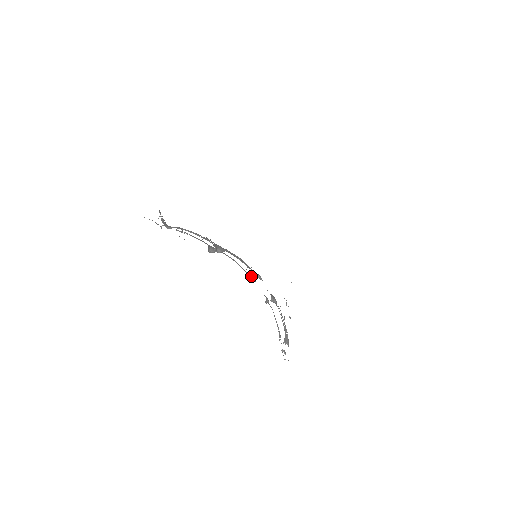
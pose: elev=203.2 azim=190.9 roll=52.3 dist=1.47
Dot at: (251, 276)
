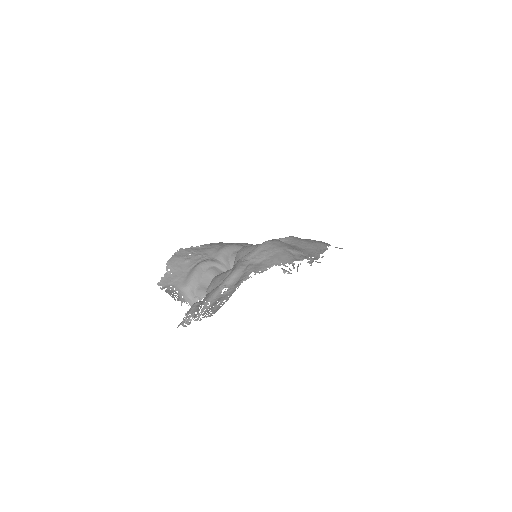
Dot at: occluded
